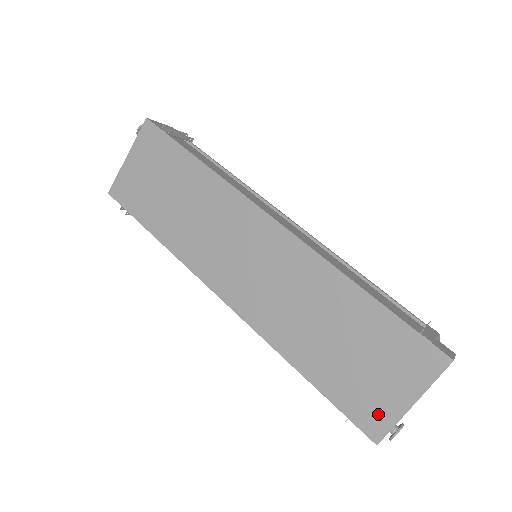
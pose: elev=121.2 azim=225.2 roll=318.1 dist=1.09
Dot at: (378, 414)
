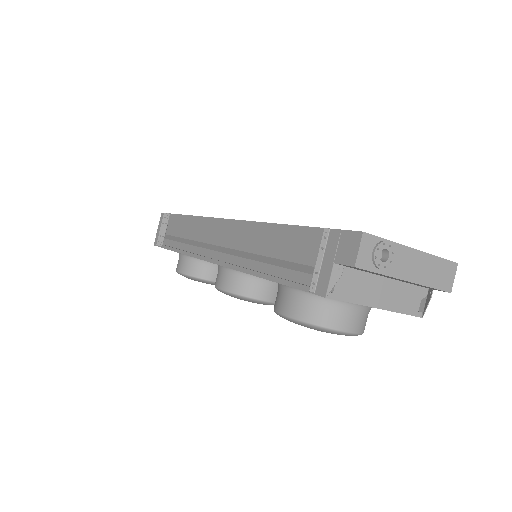
Dot at: occluded
